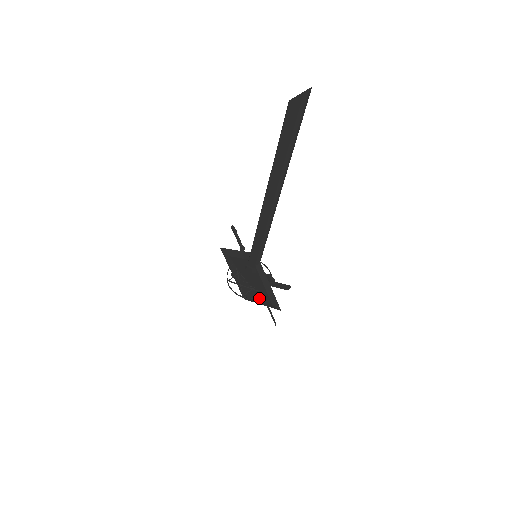
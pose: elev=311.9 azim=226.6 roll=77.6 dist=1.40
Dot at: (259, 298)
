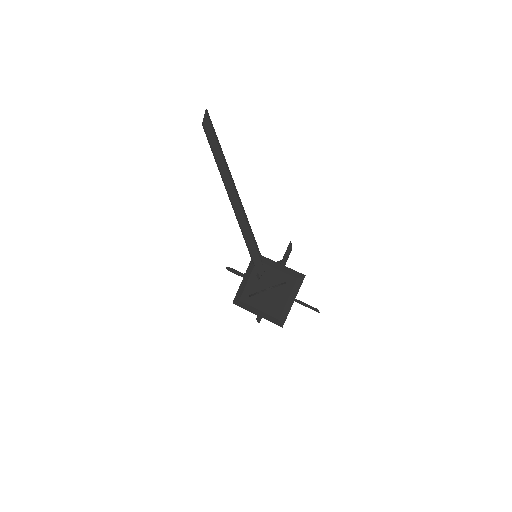
Dot at: (287, 293)
